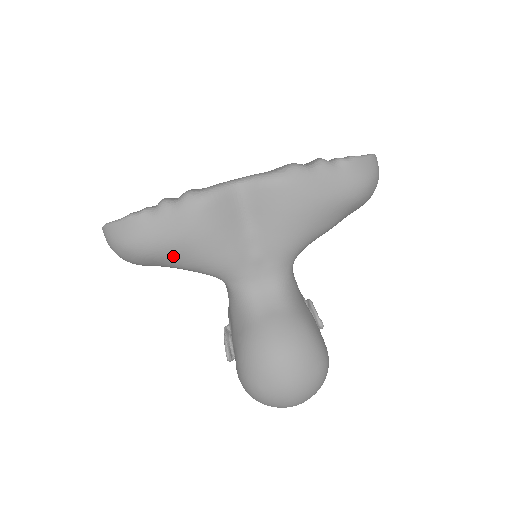
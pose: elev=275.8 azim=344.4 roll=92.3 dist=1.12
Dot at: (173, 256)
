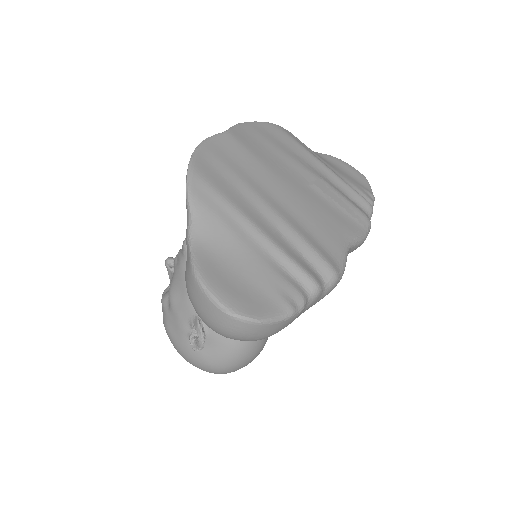
Dot at: occluded
